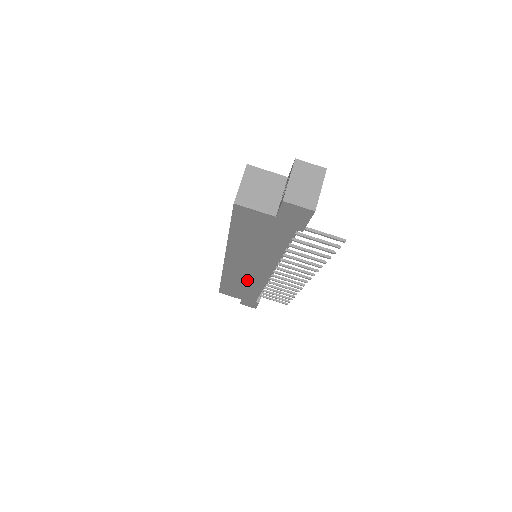
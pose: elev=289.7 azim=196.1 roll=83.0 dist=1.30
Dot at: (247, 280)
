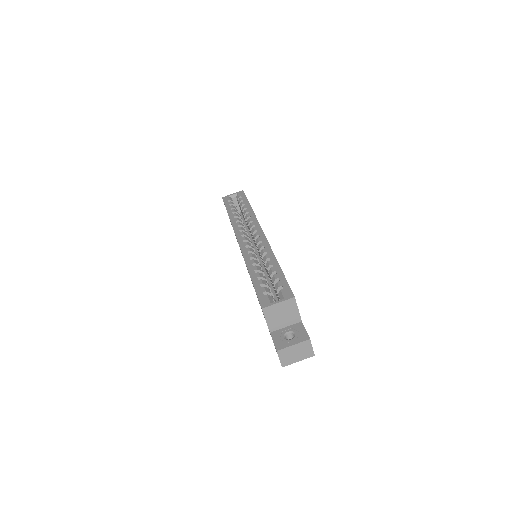
Dot at: occluded
